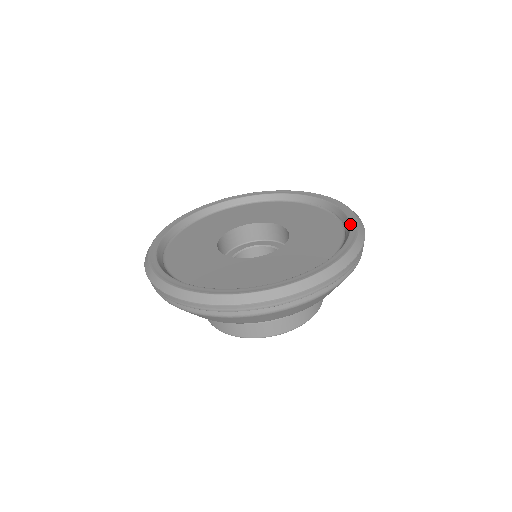
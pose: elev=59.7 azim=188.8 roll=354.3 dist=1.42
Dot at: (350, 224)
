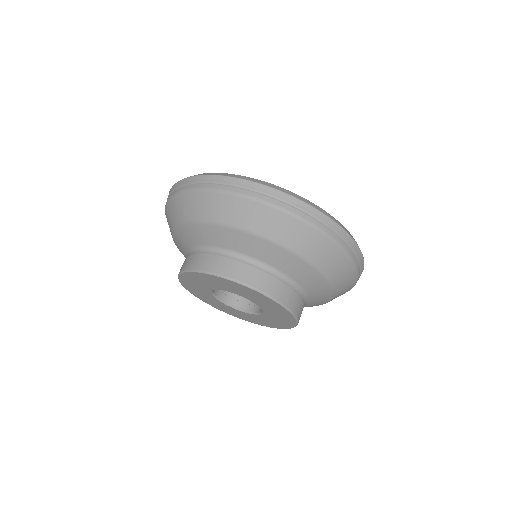
Dot at: occluded
